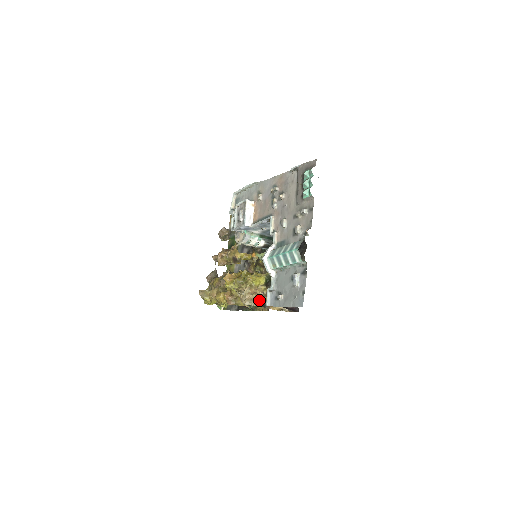
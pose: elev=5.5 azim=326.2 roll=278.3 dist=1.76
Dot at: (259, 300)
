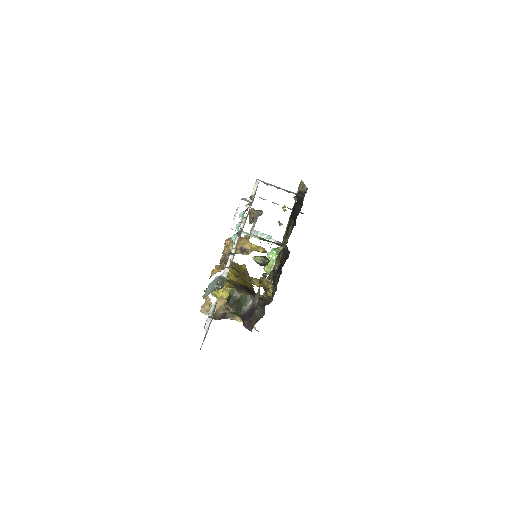
Dot at: (214, 313)
